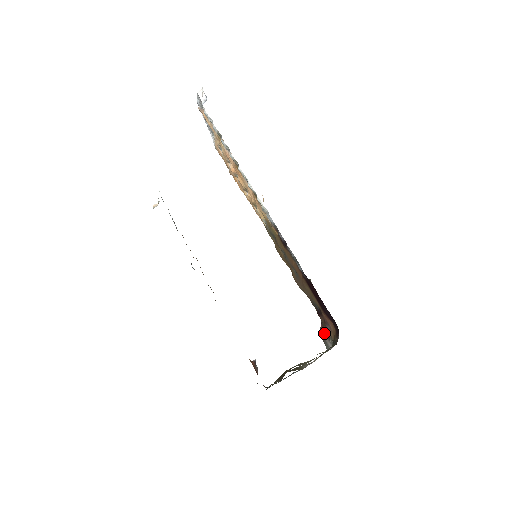
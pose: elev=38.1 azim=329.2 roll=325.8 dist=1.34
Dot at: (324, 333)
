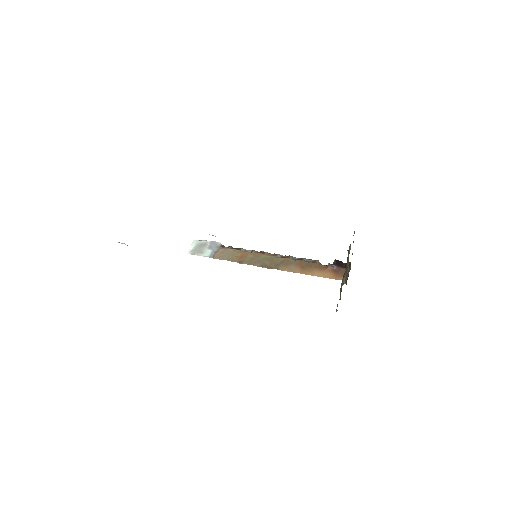
Dot at: occluded
